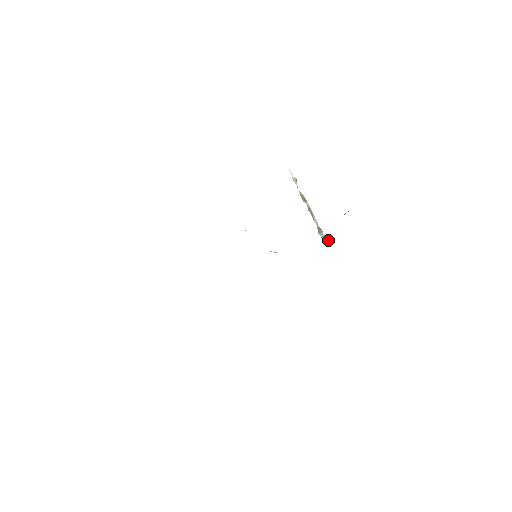
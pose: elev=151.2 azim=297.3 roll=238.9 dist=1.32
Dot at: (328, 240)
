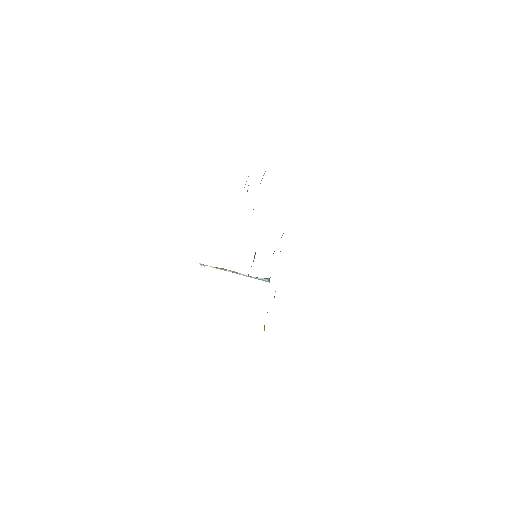
Dot at: occluded
